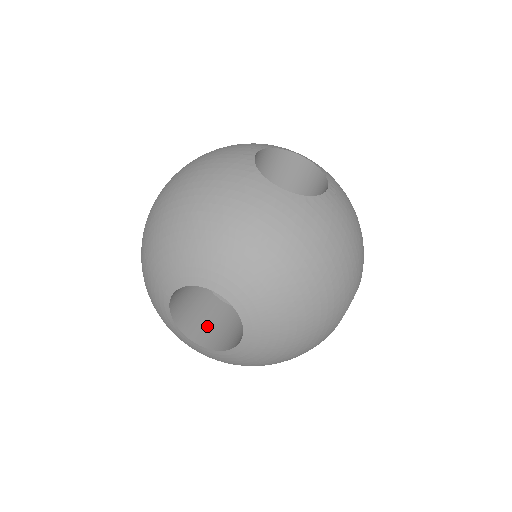
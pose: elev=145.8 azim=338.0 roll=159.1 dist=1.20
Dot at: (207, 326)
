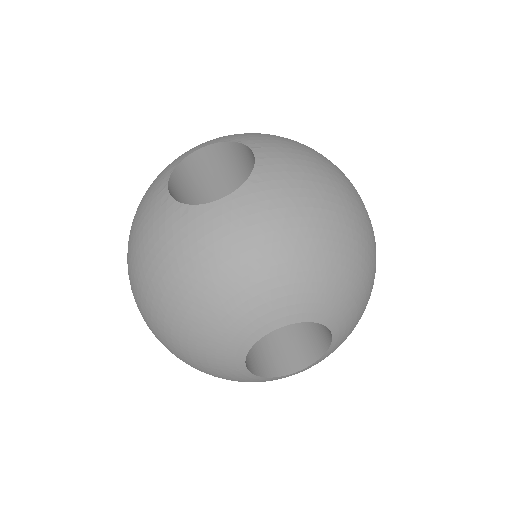
Dot at: (290, 348)
